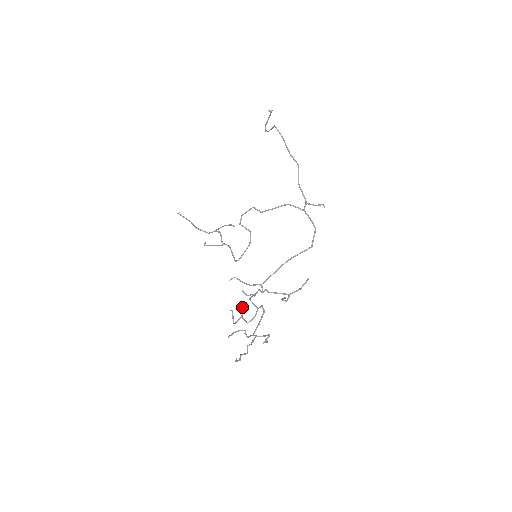
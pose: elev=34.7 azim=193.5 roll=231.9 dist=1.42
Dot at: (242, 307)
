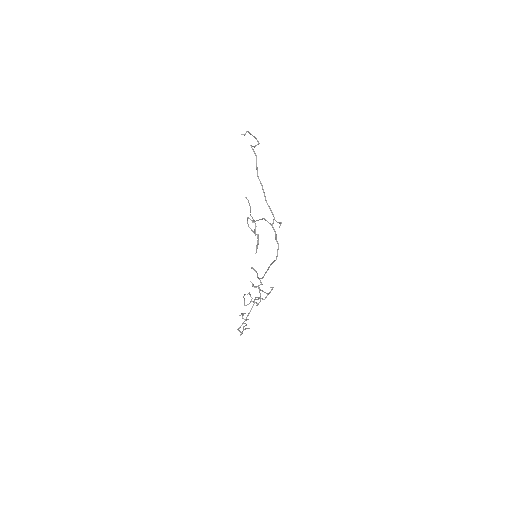
Dot at: (249, 294)
